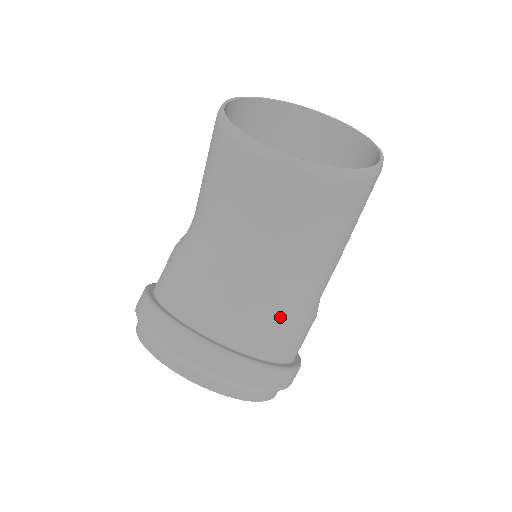
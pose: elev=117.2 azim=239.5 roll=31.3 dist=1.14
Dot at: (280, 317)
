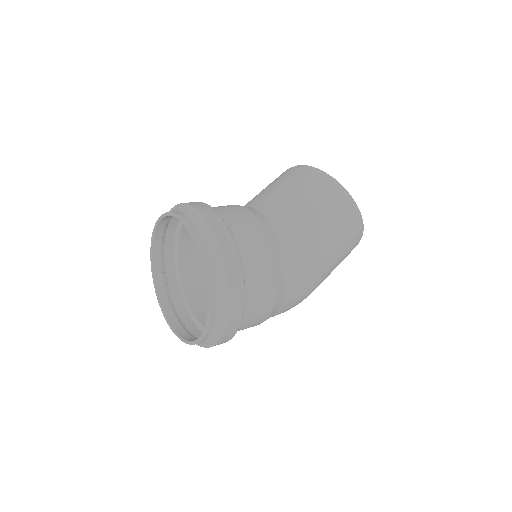
Dot at: (257, 226)
